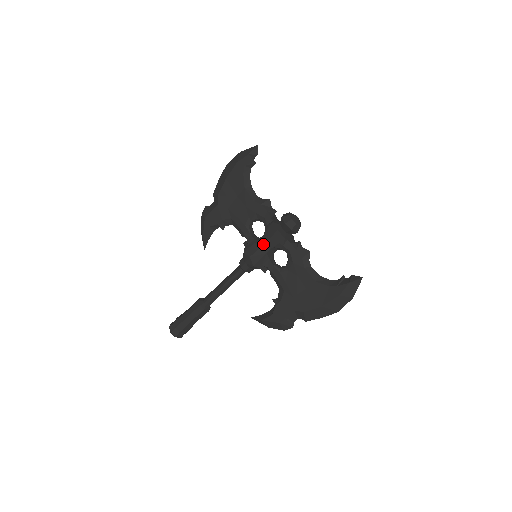
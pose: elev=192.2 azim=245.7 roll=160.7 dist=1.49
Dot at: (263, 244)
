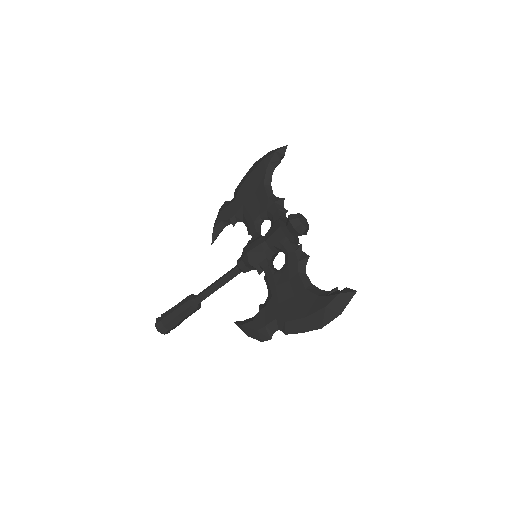
Dot at: (264, 241)
